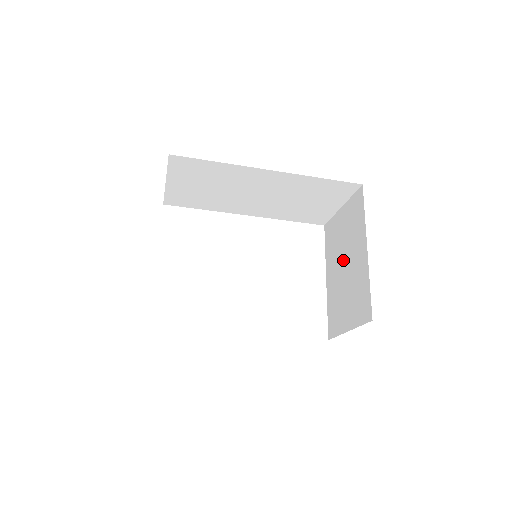
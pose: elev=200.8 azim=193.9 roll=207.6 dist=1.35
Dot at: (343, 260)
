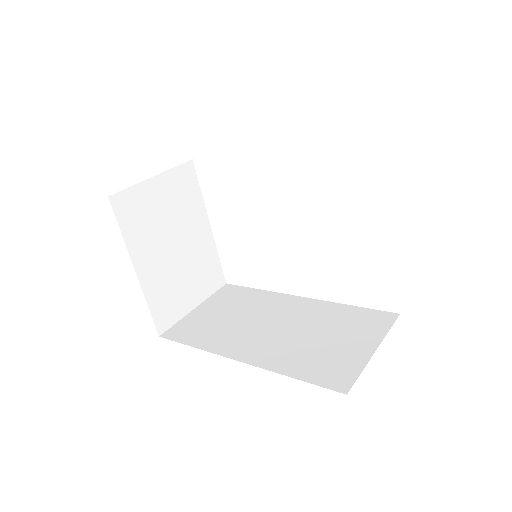
Dot at: occluded
